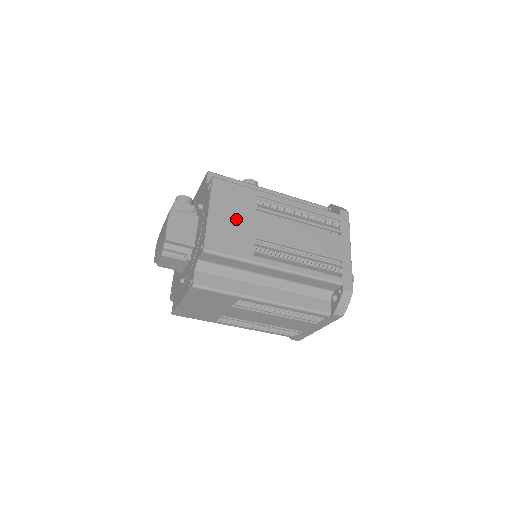
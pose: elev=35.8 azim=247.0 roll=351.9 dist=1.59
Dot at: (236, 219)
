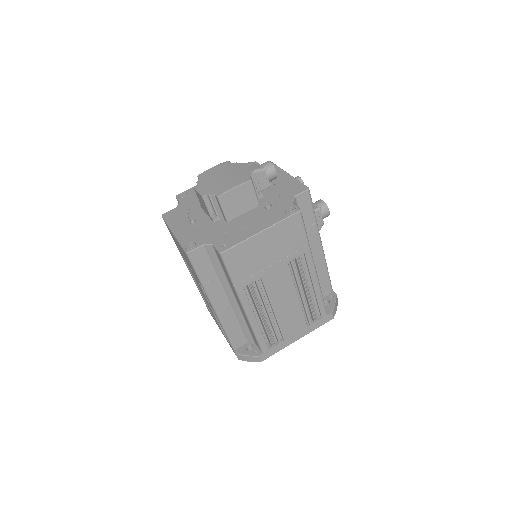
Dot at: (269, 254)
